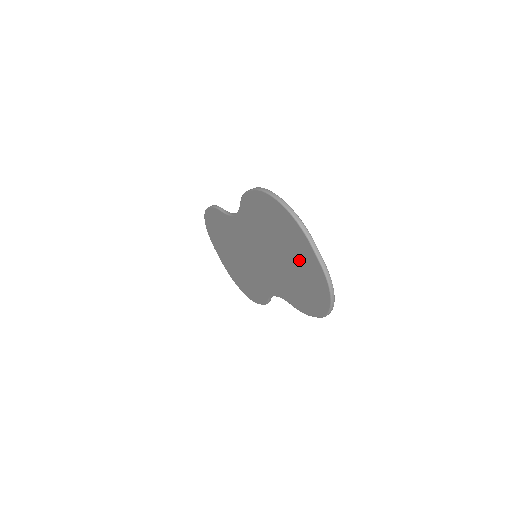
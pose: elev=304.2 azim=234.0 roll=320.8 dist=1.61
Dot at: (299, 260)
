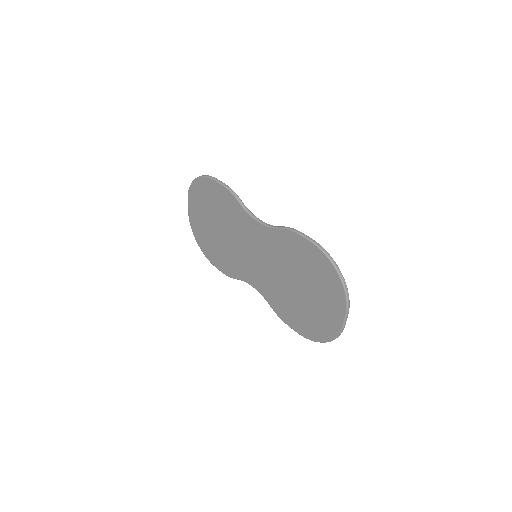
Dot at: (319, 306)
